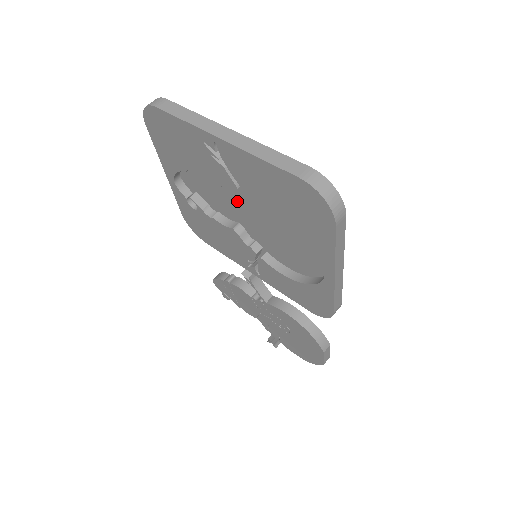
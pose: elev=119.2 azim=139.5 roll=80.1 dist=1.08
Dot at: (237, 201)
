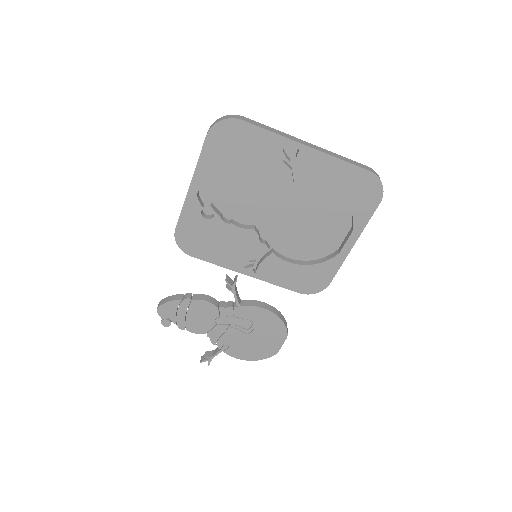
Dot at: (269, 203)
